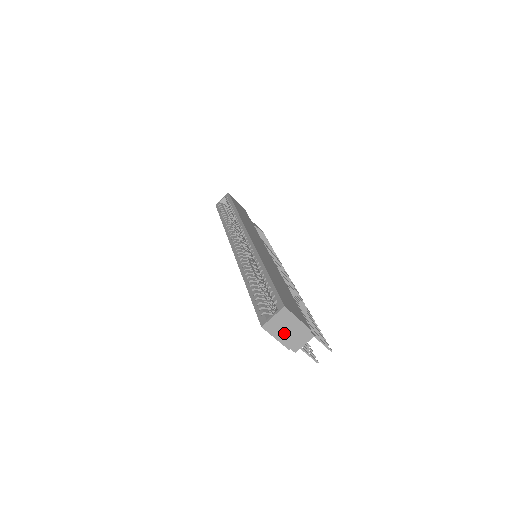
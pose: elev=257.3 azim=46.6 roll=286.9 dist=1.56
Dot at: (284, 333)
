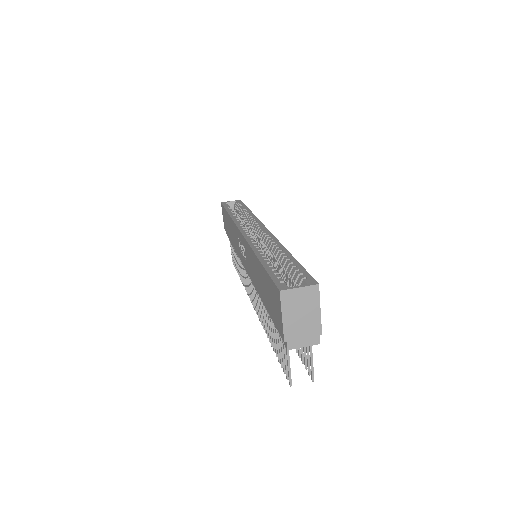
Dot at: (295, 316)
